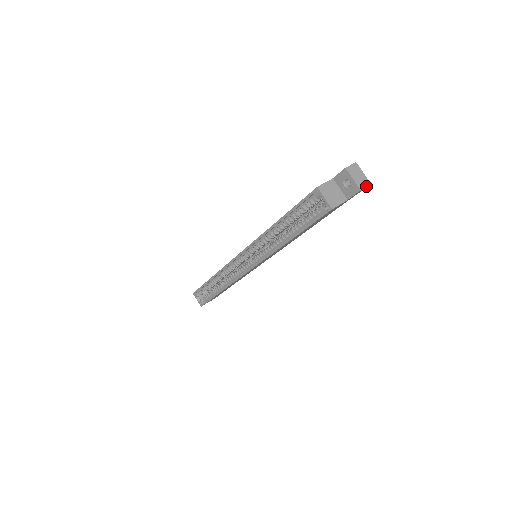
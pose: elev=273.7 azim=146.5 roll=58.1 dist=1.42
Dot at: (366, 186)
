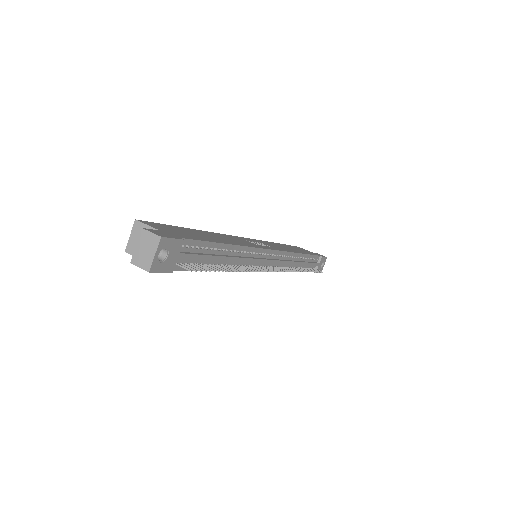
Dot at: (141, 267)
